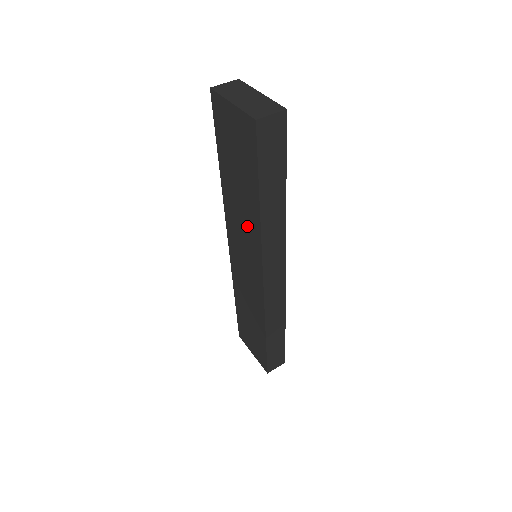
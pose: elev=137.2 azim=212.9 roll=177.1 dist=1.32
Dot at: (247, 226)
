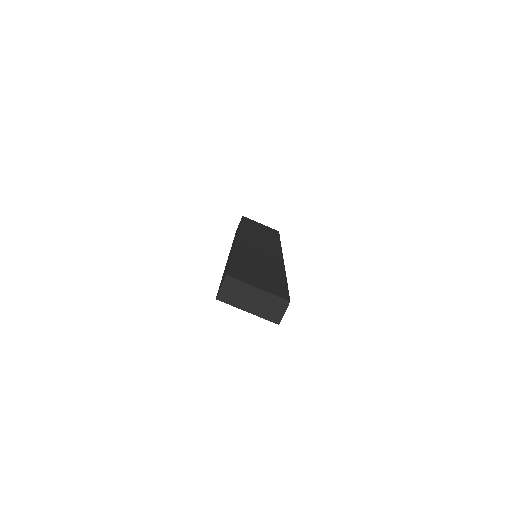
Dot at: occluded
